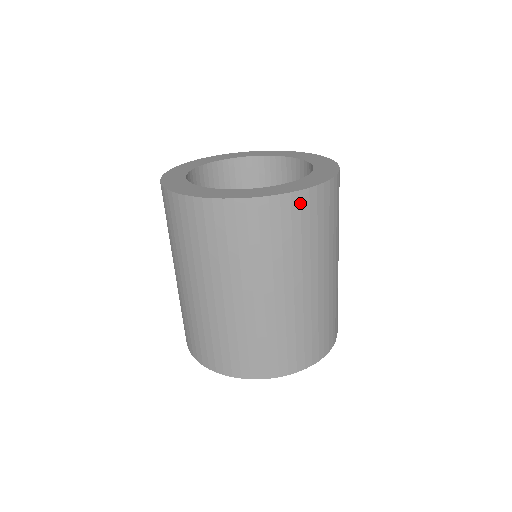
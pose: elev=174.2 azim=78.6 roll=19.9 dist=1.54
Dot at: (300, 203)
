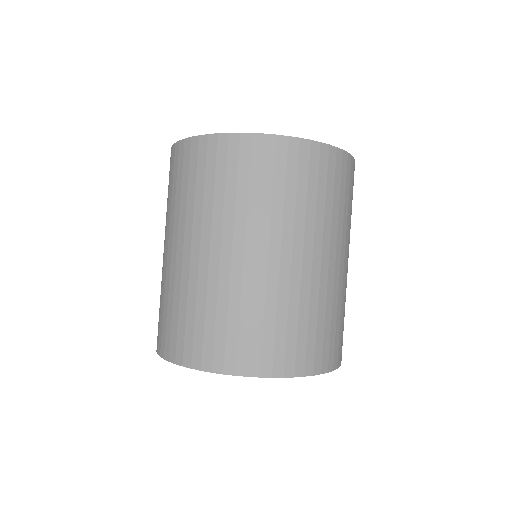
Dot at: (319, 156)
